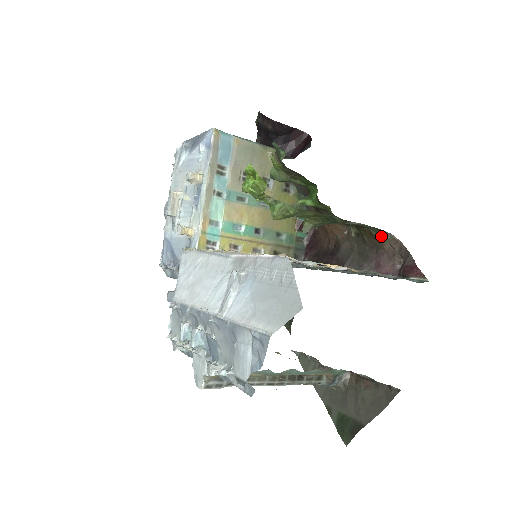
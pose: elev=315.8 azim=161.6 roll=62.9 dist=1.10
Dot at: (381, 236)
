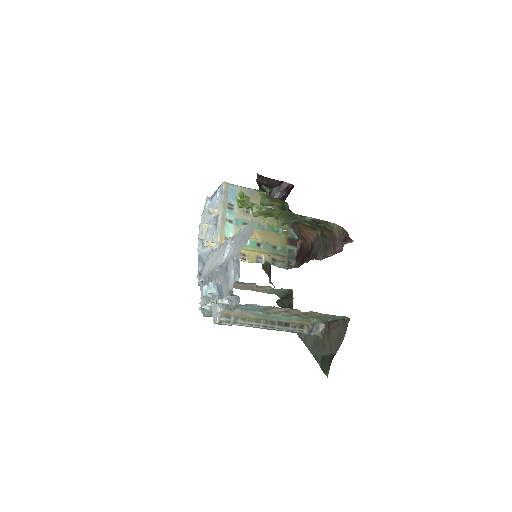
Dot at: (331, 228)
